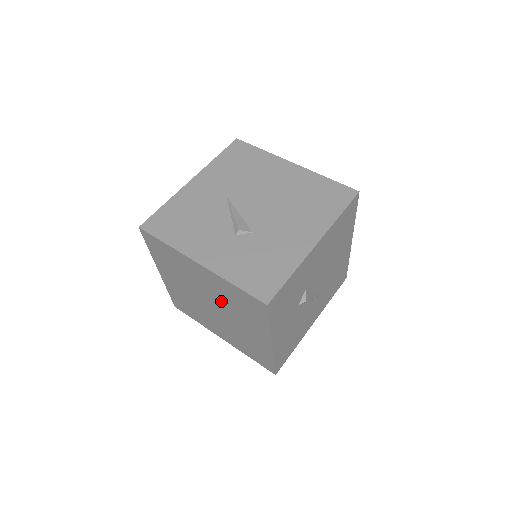
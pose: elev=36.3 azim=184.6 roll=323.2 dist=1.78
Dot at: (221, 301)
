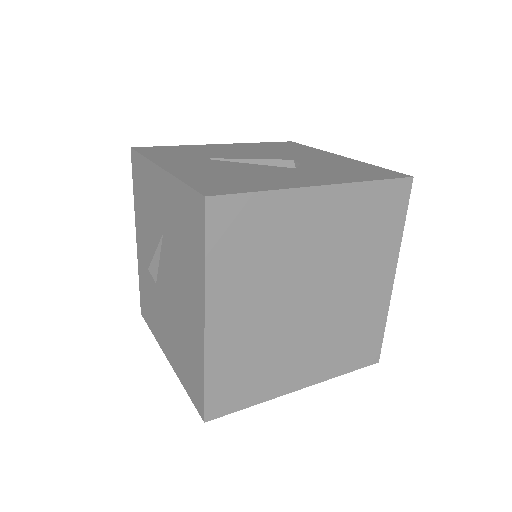
Dot at: occluded
